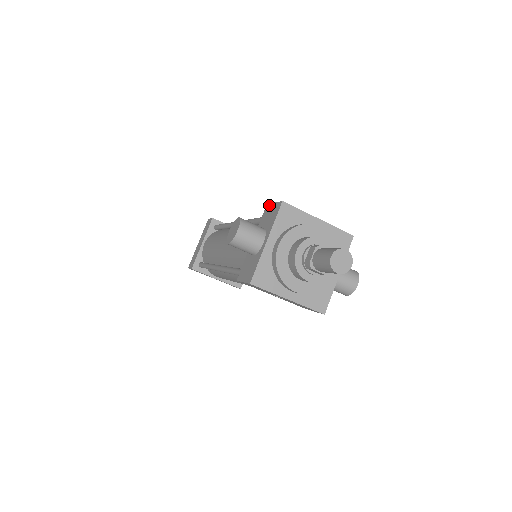
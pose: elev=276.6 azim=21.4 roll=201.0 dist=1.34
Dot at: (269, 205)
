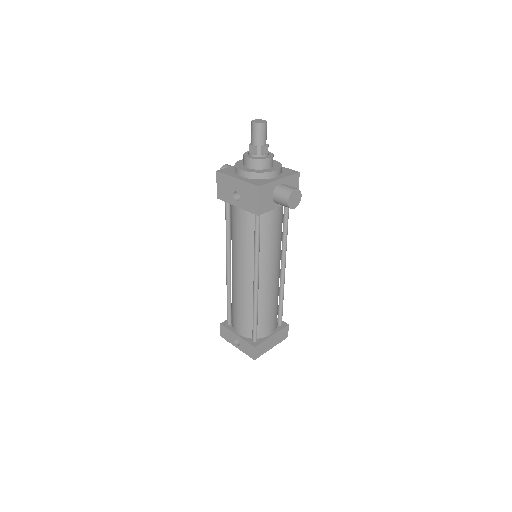
Dot at: occluded
